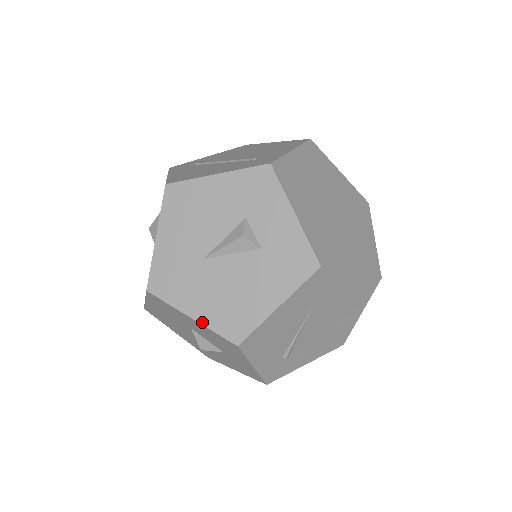
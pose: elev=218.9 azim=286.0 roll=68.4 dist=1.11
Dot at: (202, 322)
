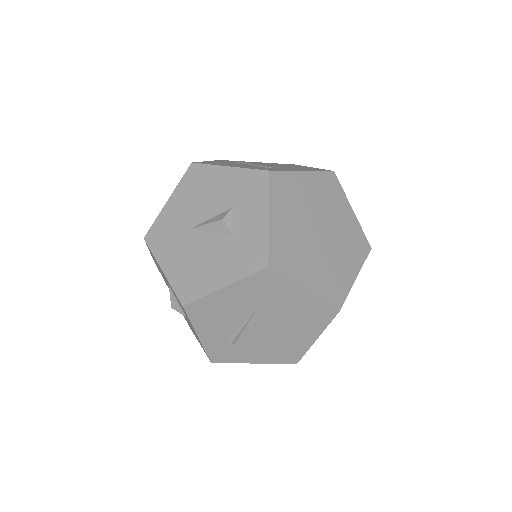
Dot at: (168, 277)
